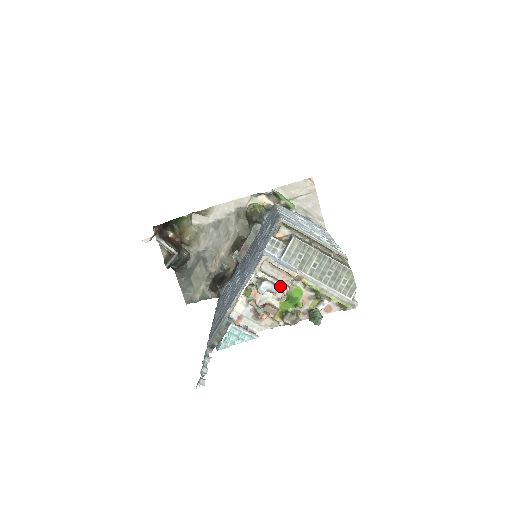
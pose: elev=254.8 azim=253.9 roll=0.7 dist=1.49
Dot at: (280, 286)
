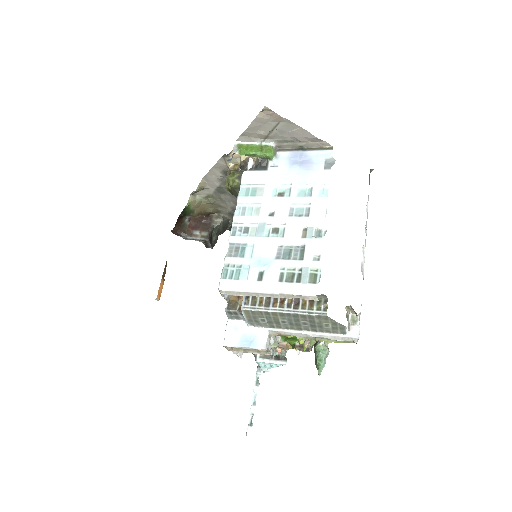
Dot at: (261, 354)
